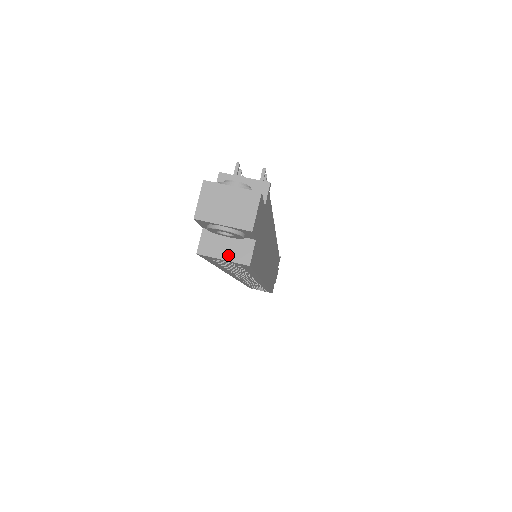
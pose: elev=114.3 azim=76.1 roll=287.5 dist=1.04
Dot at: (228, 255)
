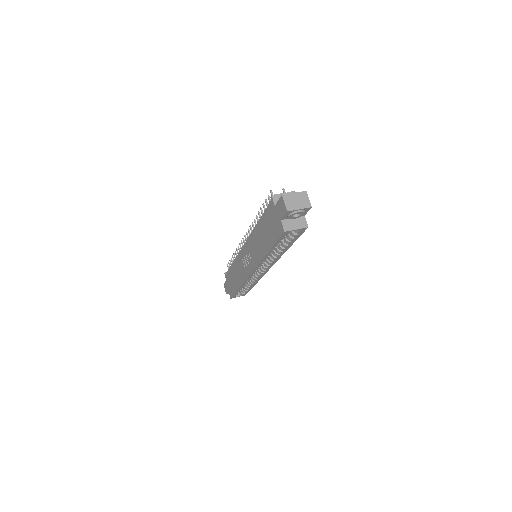
Dot at: (297, 227)
